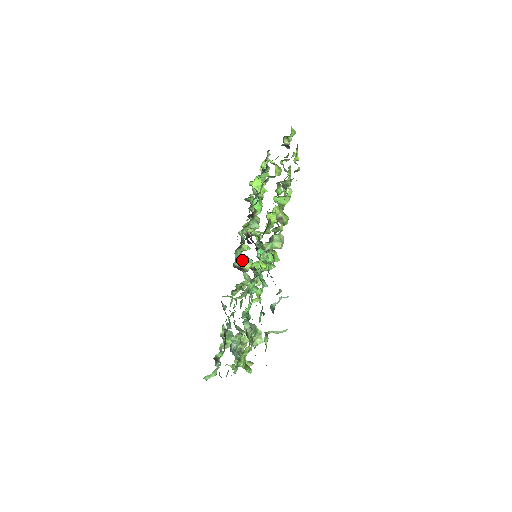
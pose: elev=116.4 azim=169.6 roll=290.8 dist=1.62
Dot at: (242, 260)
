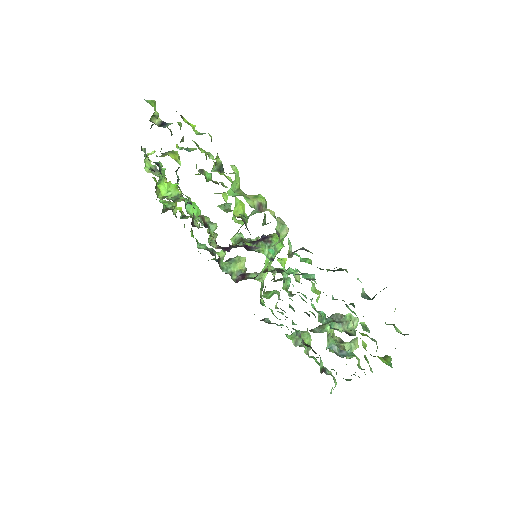
Dot at: (233, 268)
